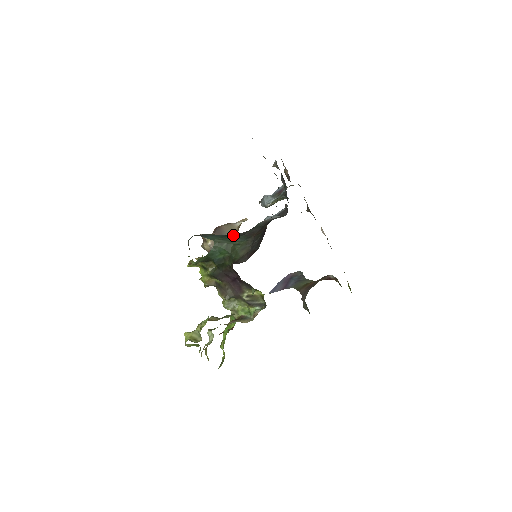
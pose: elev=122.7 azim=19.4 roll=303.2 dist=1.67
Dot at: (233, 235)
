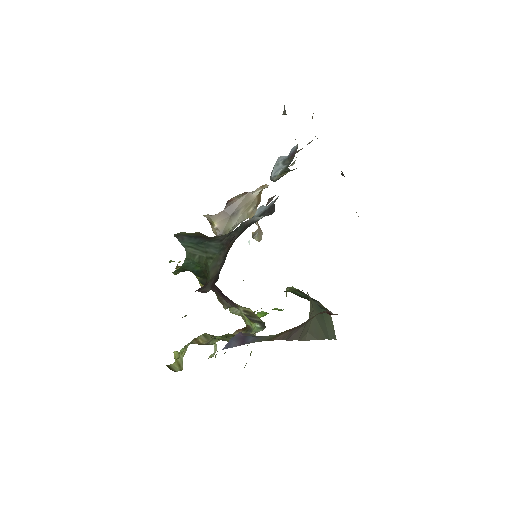
Dot at: (210, 240)
